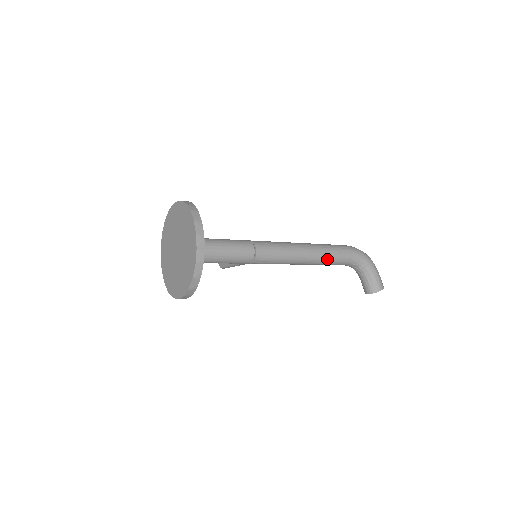
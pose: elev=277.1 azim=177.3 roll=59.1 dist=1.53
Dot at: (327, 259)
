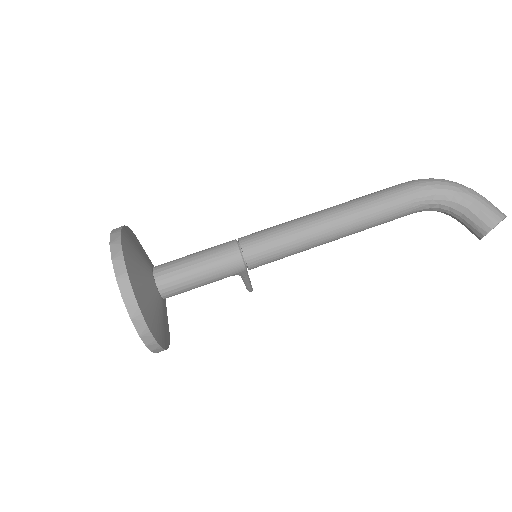
Dot at: (370, 215)
